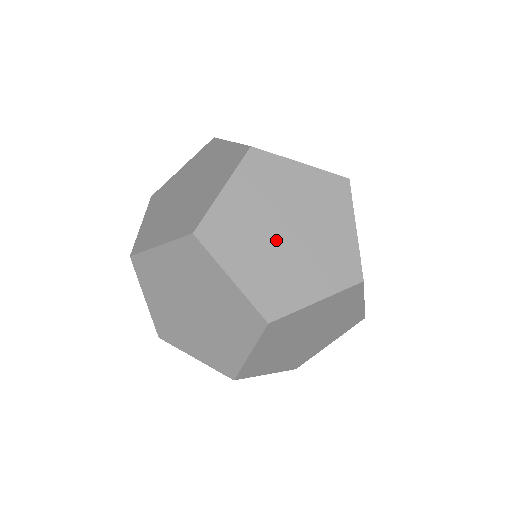
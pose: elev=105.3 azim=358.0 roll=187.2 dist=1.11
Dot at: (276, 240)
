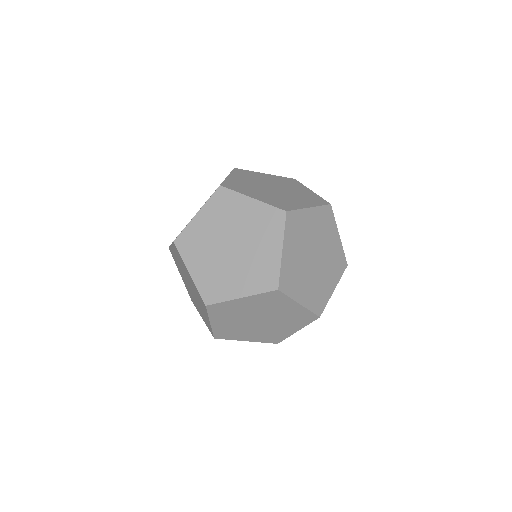
Dot at: (308, 256)
